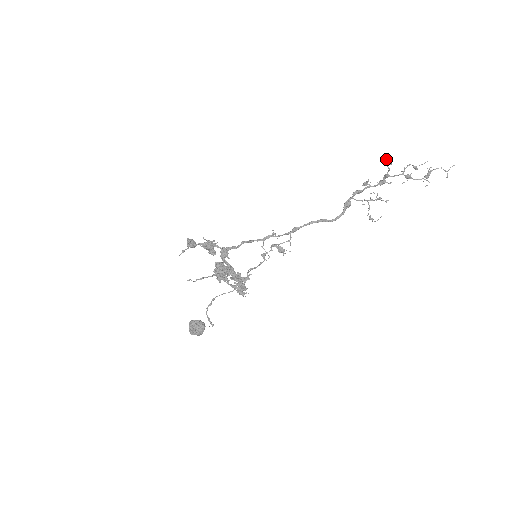
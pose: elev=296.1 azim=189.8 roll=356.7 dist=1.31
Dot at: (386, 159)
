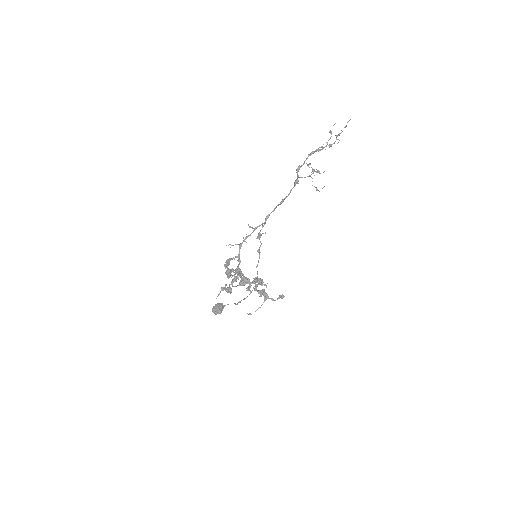
Dot at: occluded
